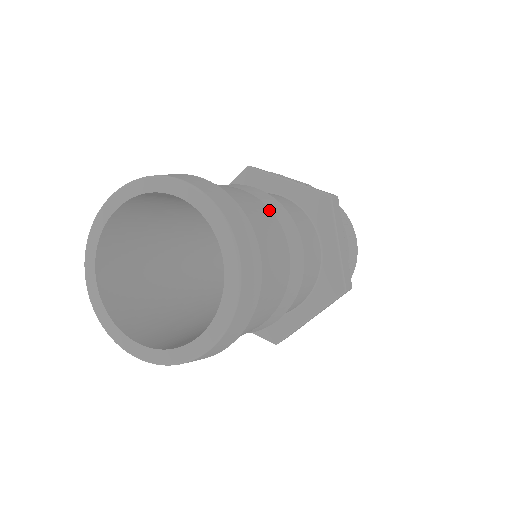
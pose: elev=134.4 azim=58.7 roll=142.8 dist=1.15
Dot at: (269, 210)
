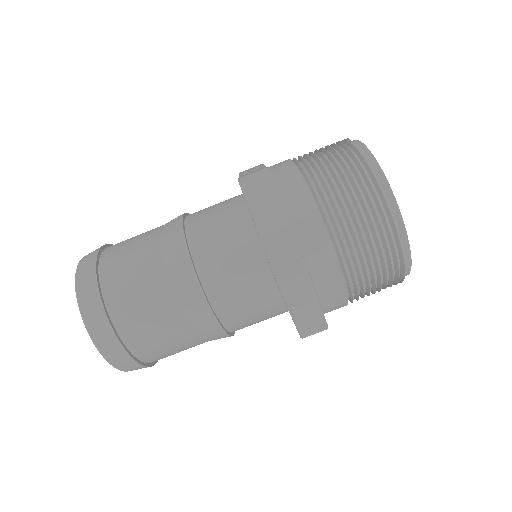
Dot at: (157, 240)
